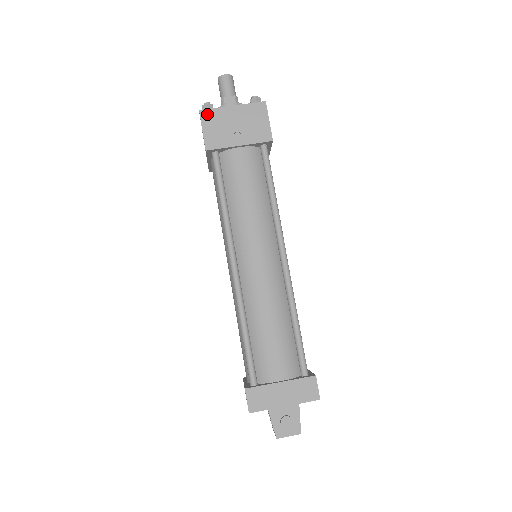
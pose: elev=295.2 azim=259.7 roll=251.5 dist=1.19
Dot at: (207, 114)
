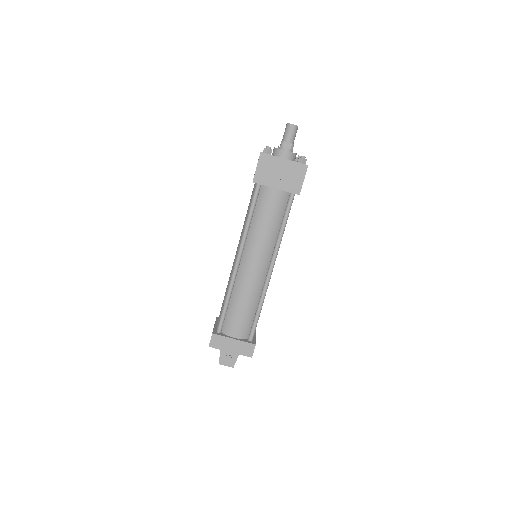
Dot at: (265, 157)
